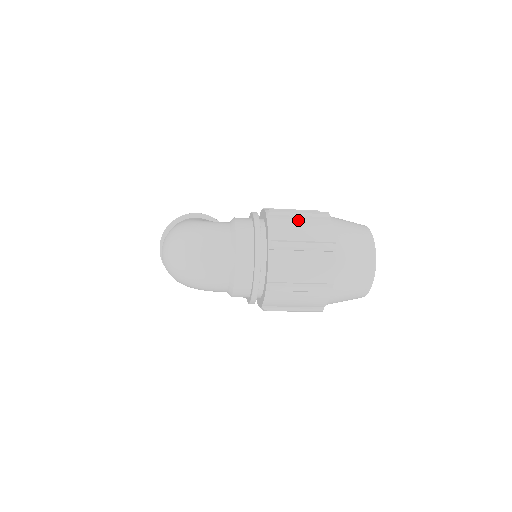
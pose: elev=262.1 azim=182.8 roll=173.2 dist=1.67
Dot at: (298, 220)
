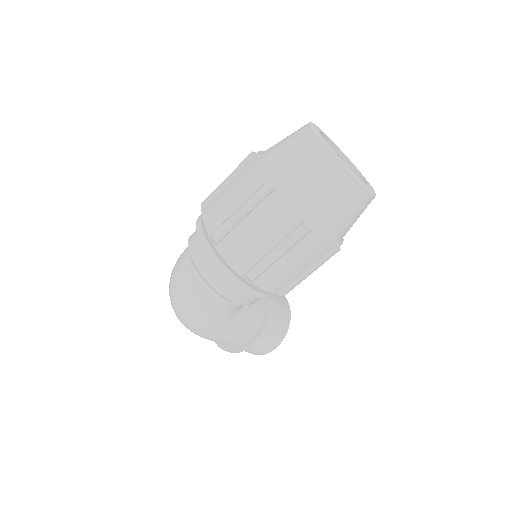
Dot at: occluded
